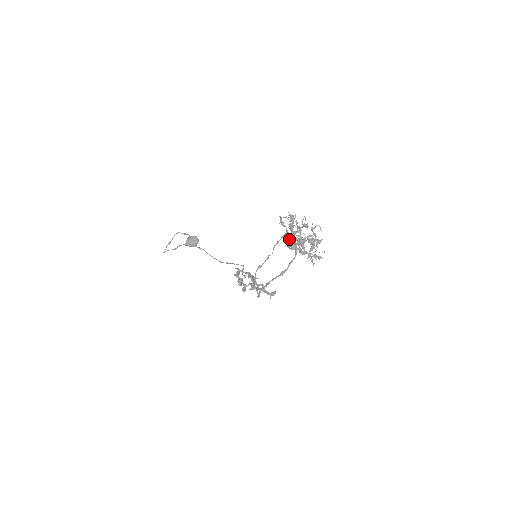
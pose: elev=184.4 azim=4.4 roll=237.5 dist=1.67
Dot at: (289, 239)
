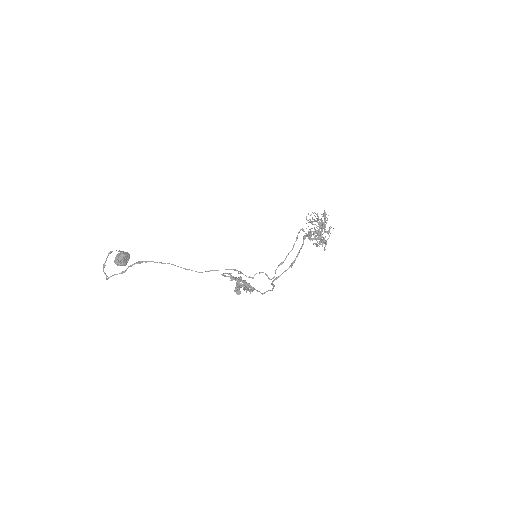
Dot at: occluded
